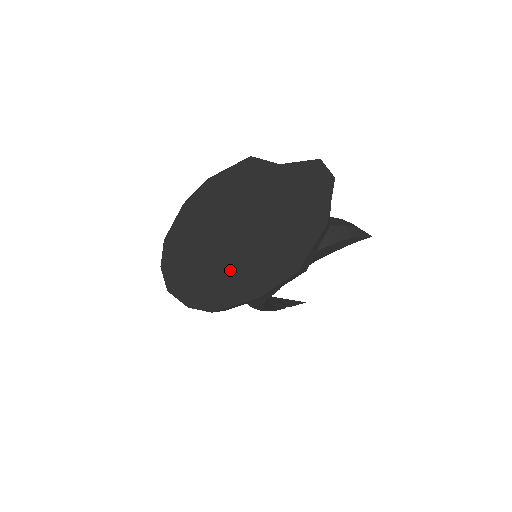
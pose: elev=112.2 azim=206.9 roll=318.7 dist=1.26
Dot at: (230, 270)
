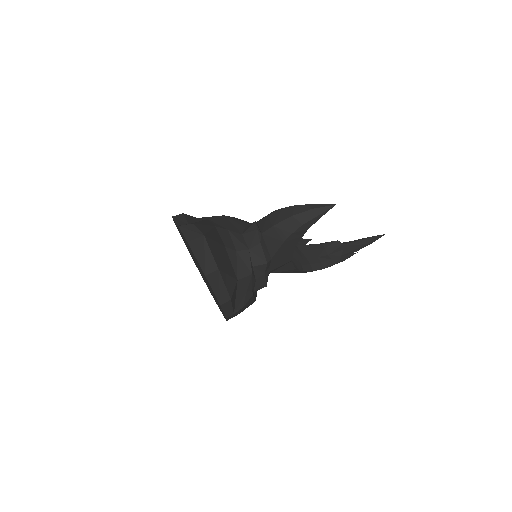
Dot at: (213, 295)
